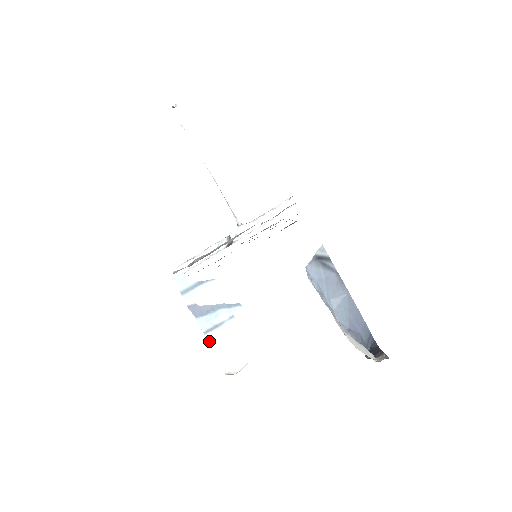
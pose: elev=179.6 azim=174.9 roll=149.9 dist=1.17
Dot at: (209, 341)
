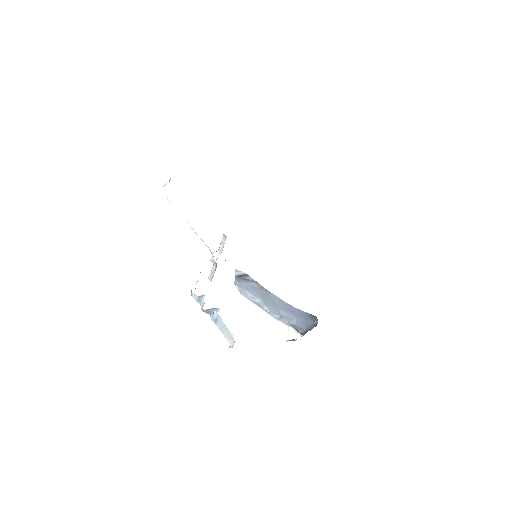
Dot at: (218, 328)
